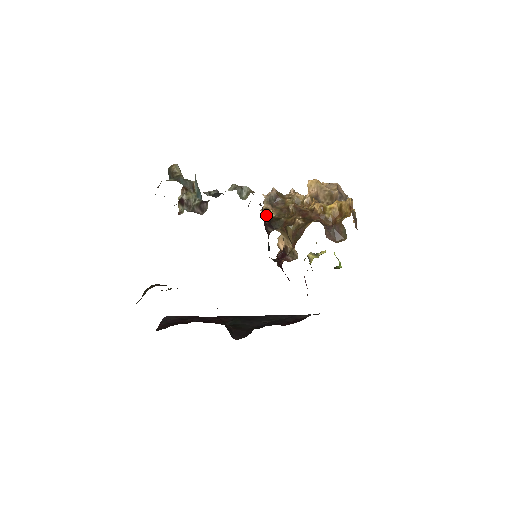
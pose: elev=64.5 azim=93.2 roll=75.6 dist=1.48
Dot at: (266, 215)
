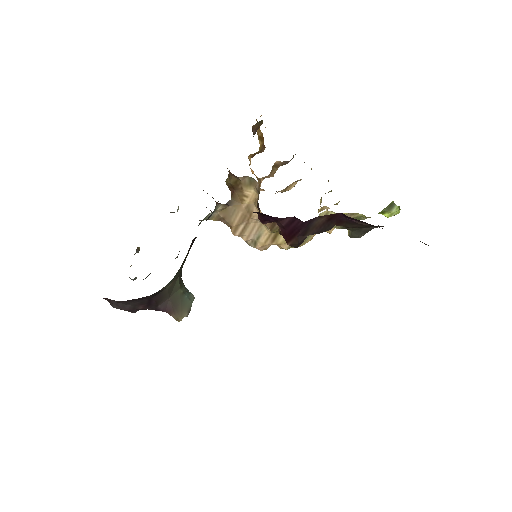
Dot at: occluded
